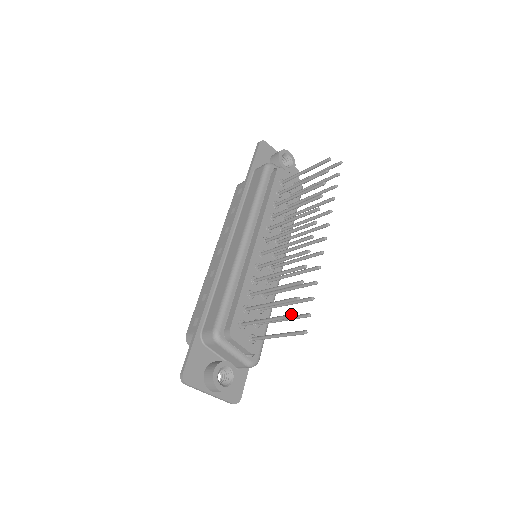
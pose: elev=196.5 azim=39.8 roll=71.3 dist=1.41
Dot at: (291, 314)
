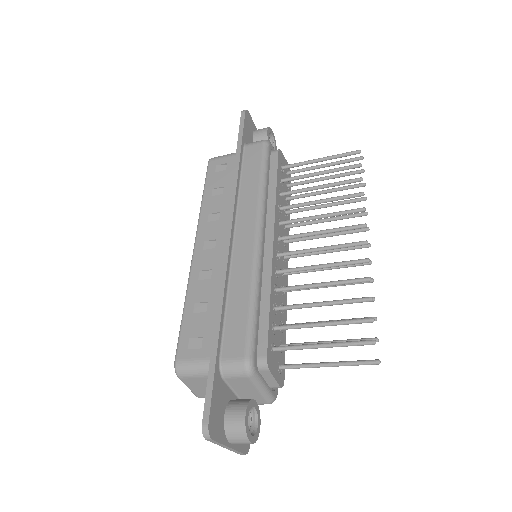
Dot at: (370, 340)
